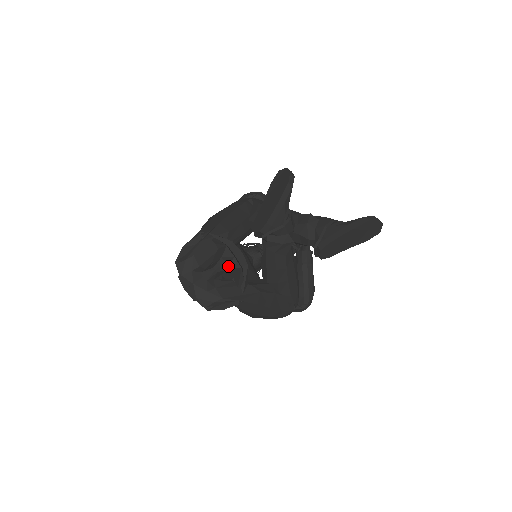
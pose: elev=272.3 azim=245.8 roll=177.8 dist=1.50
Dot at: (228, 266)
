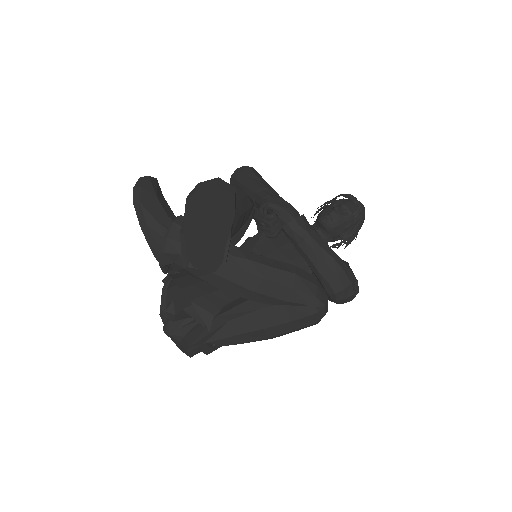
Dot at: (173, 313)
